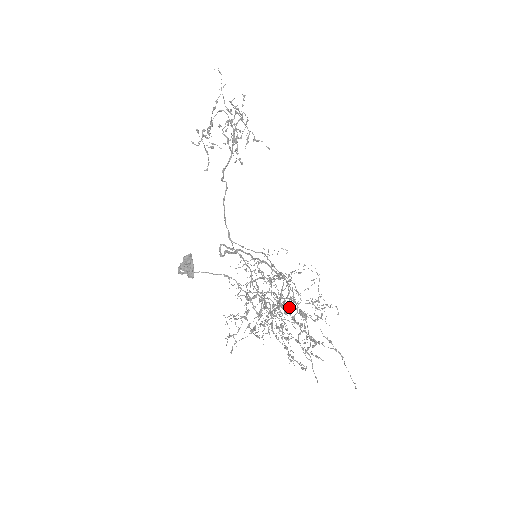
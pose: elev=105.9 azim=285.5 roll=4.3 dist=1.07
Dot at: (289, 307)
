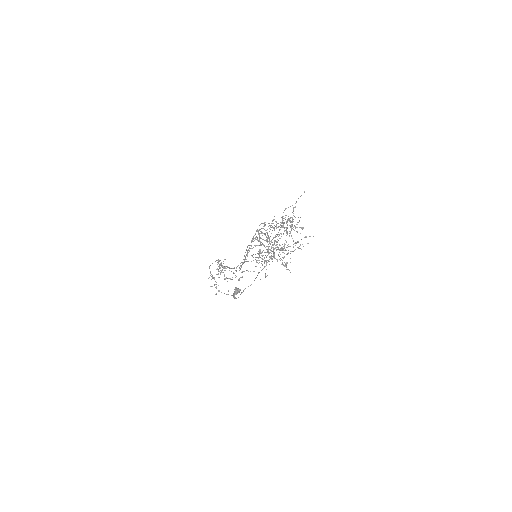
Dot at: (264, 225)
